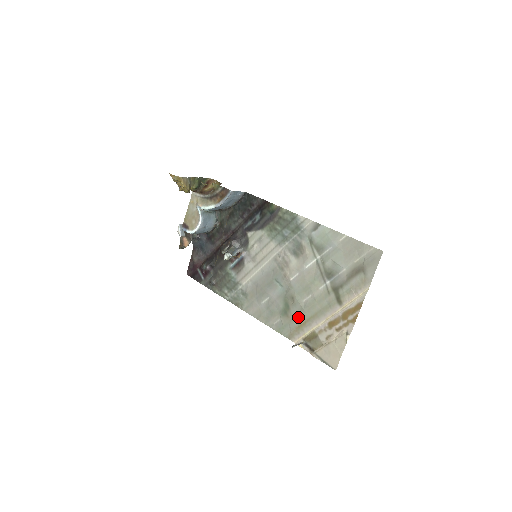
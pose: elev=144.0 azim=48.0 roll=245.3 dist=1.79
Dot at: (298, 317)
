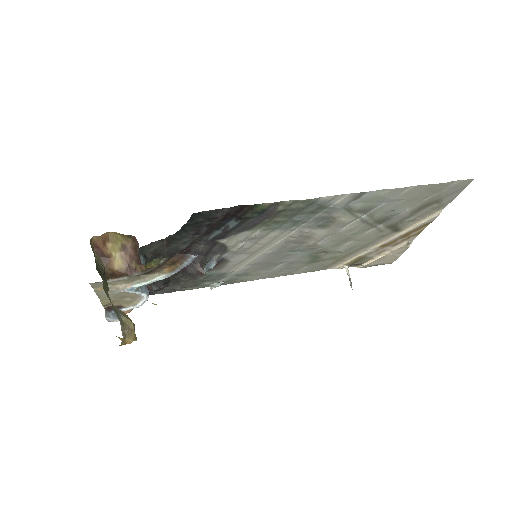
Dot at: (335, 258)
